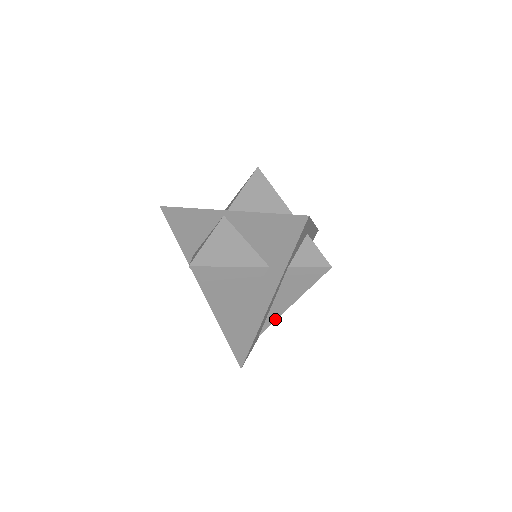
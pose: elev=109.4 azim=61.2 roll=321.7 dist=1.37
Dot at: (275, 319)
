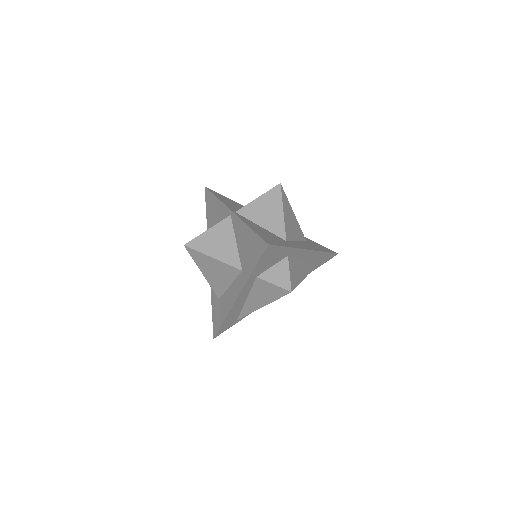
Dot at: (249, 313)
